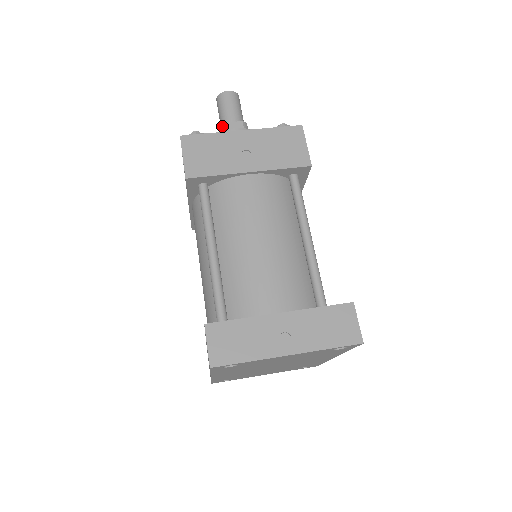
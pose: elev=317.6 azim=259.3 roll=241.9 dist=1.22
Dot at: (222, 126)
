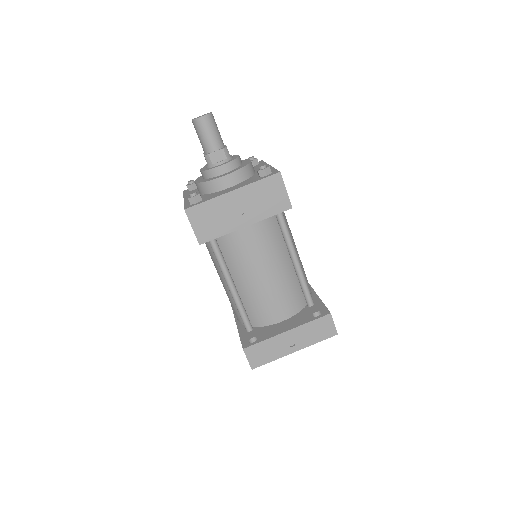
Dot at: (206, 157)
